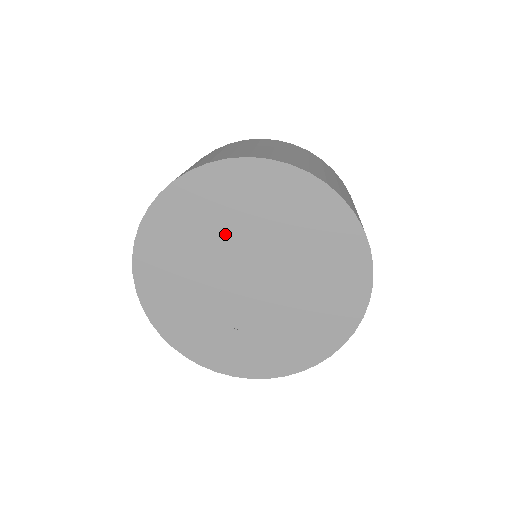
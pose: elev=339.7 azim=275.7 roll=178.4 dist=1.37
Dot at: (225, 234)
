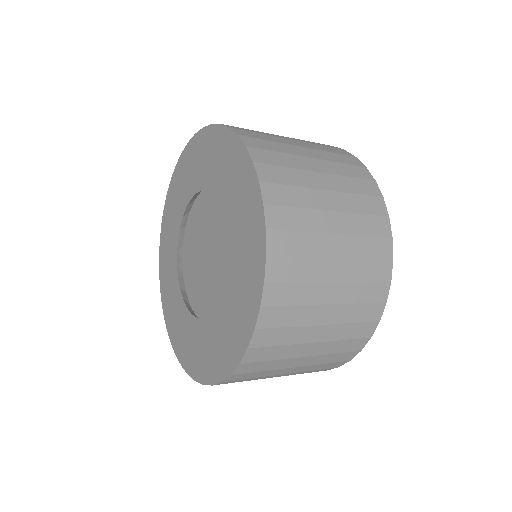
Dot at: (208, 202)
